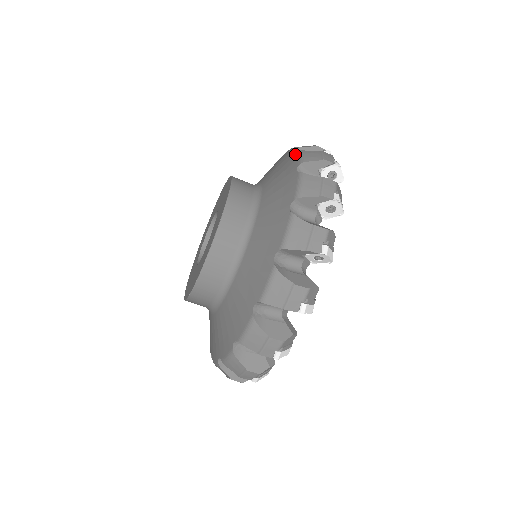
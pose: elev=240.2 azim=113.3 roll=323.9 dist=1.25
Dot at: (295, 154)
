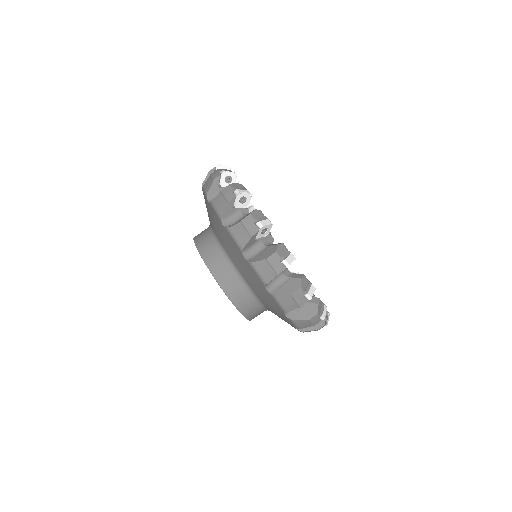
Dot at: occluded
